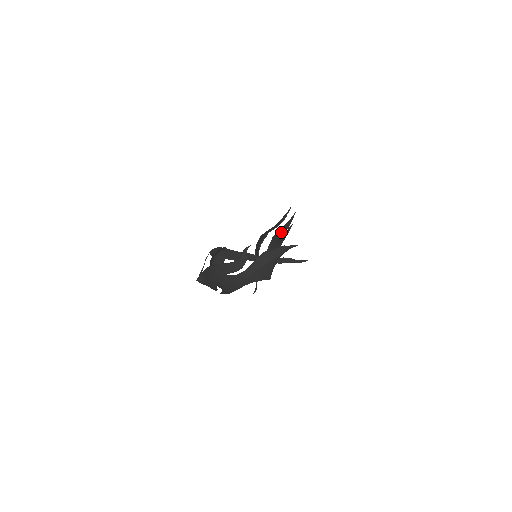
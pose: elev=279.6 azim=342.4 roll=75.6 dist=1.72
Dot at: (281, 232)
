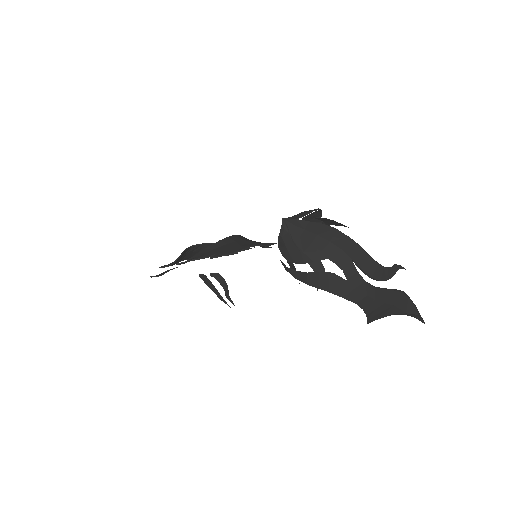
Dot at: occluded
